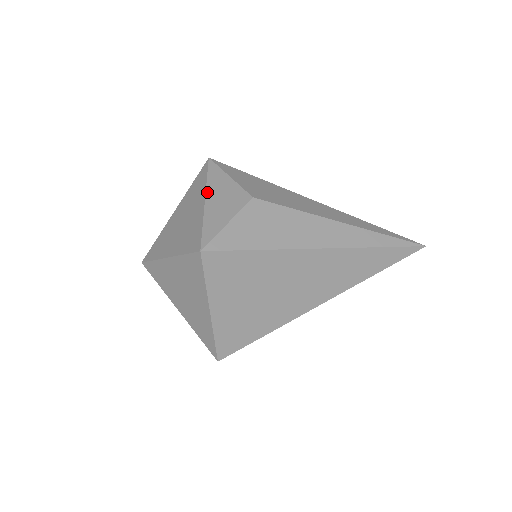
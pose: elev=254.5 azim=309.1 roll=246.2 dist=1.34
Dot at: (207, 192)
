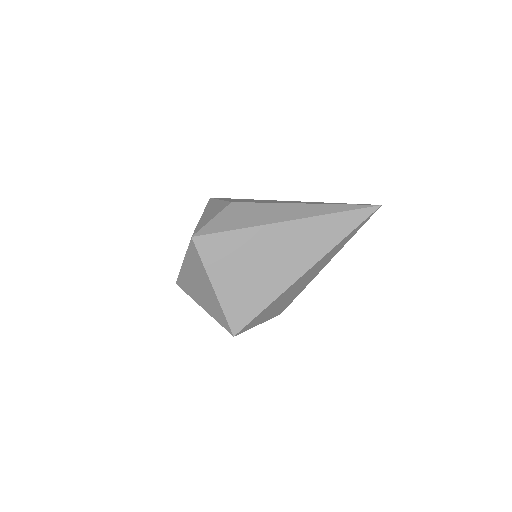
Dot at: (204, 212)
